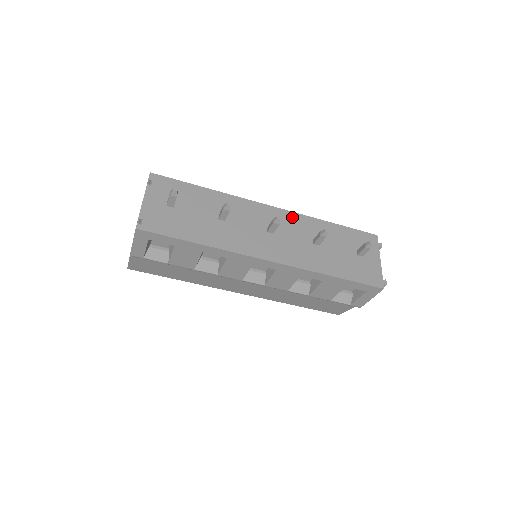
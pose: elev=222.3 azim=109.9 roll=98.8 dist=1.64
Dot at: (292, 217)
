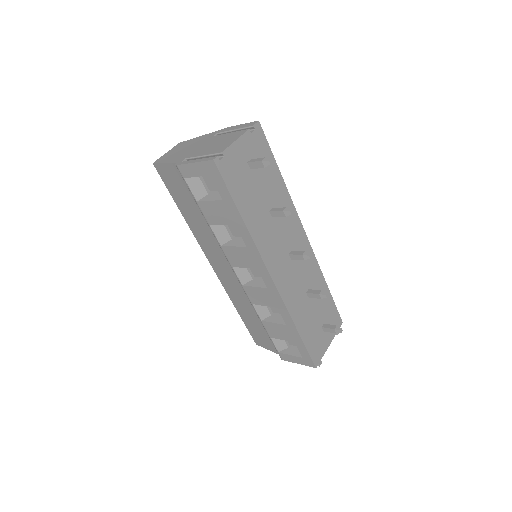
Dot at: (311, 258)
